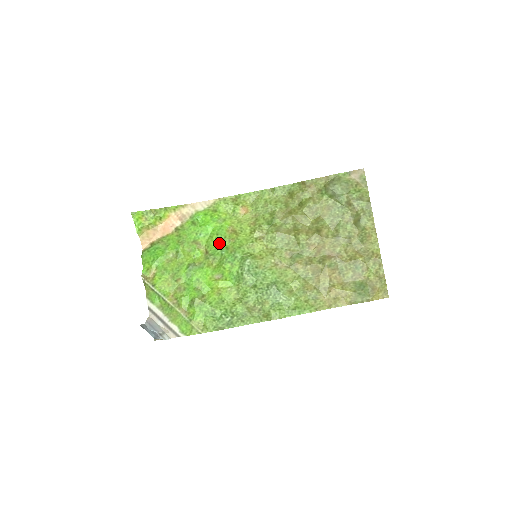
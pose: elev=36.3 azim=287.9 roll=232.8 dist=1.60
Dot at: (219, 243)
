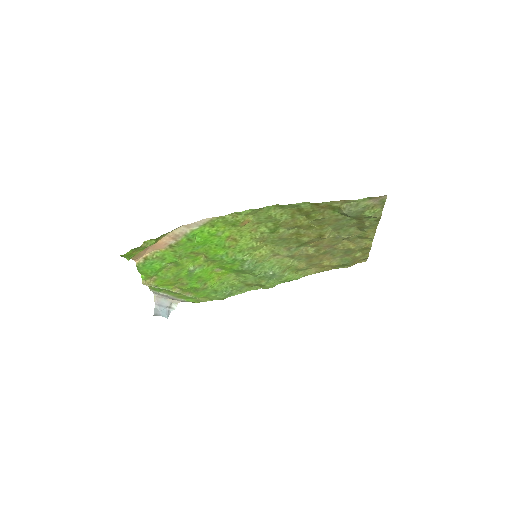
Dot at: (218, 251)
